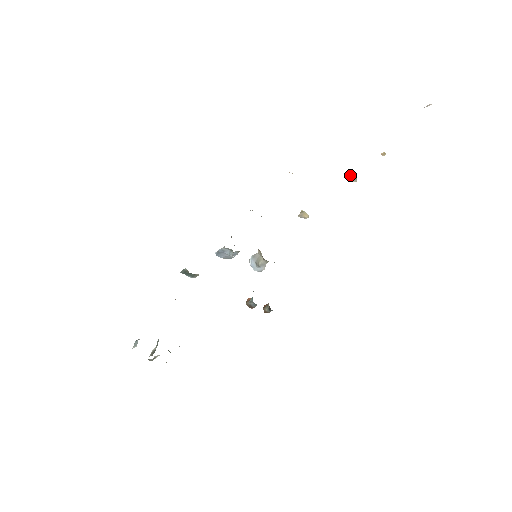
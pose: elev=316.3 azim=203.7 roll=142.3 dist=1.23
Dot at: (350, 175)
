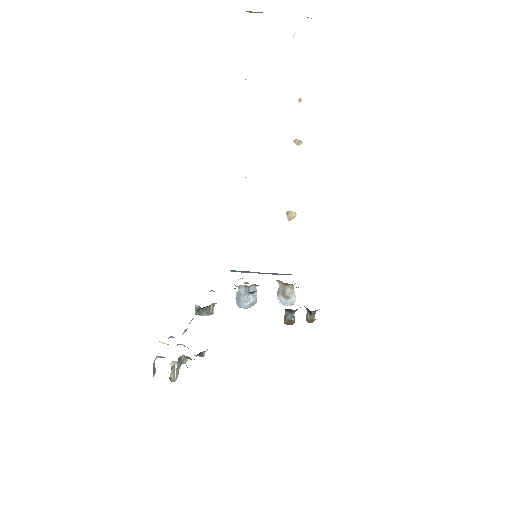
Dot at: occluded
